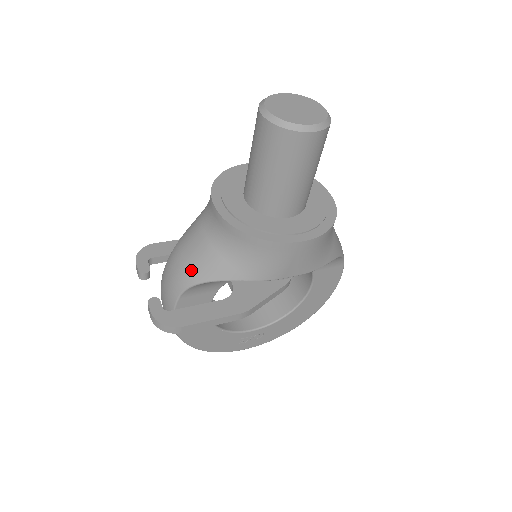
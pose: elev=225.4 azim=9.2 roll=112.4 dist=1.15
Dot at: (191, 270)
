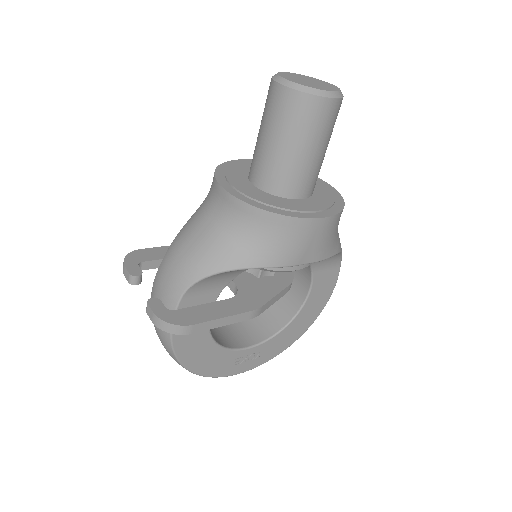
Dot at: (197, 262)
